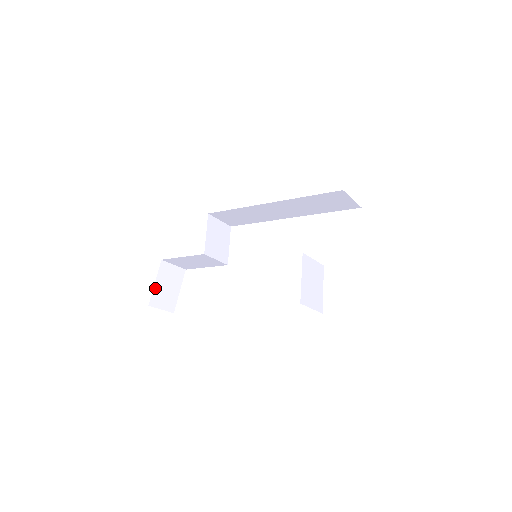
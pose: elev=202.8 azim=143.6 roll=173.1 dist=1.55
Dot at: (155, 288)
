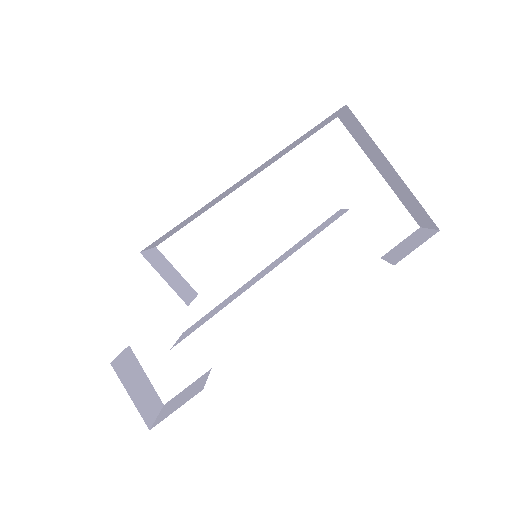
Dot at: (135, 403)
